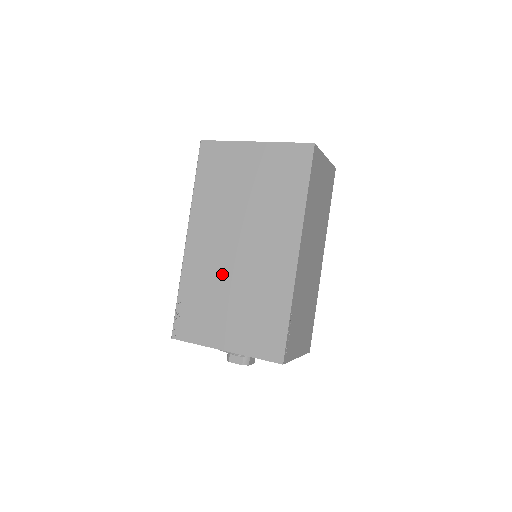
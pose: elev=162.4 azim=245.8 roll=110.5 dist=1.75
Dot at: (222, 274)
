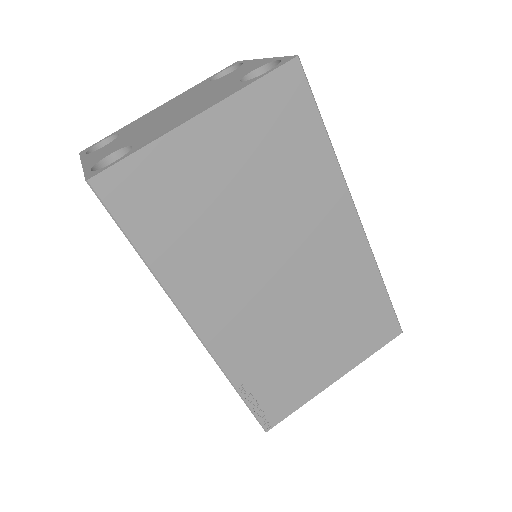
Dot at: (281, 321)
